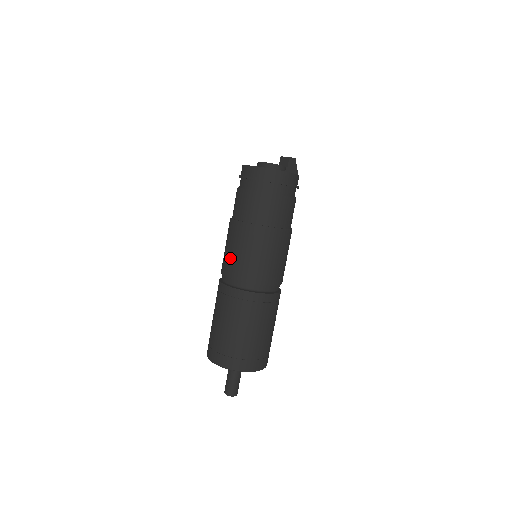
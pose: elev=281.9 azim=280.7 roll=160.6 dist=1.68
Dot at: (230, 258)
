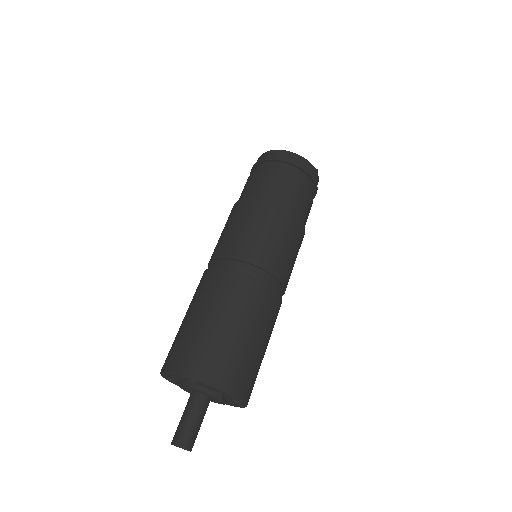
Dot at: (221, 239)
